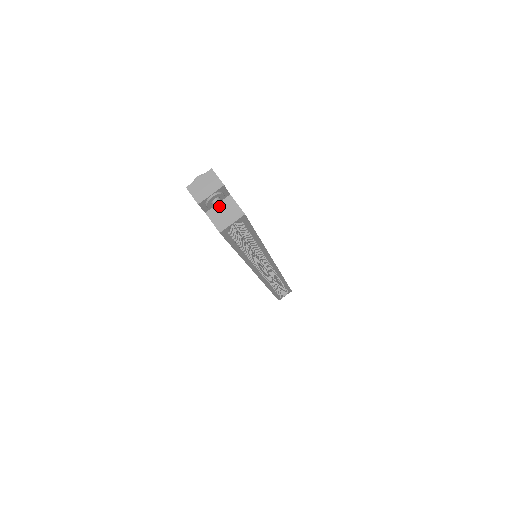
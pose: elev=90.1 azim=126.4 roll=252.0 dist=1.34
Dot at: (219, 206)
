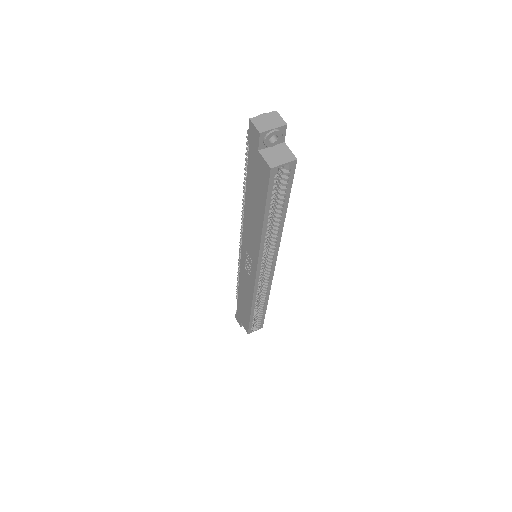
Dot at: (273, 148)
